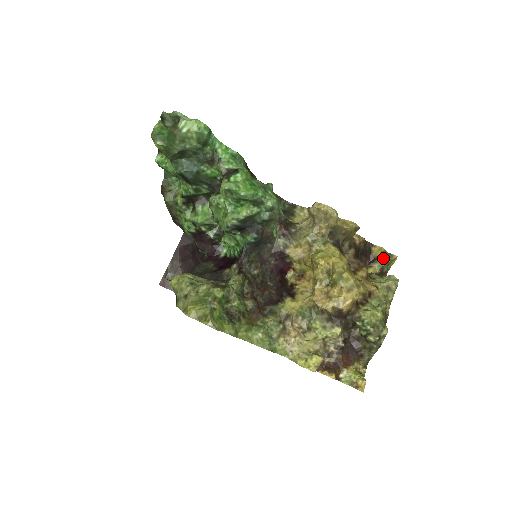
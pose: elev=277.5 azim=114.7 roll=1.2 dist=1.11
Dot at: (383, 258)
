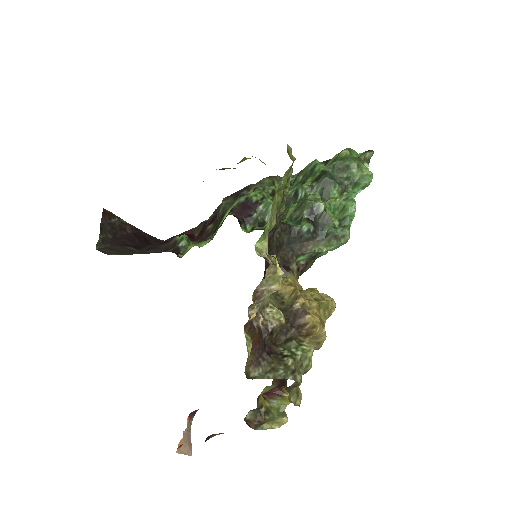
Dot at: (276, 409)
